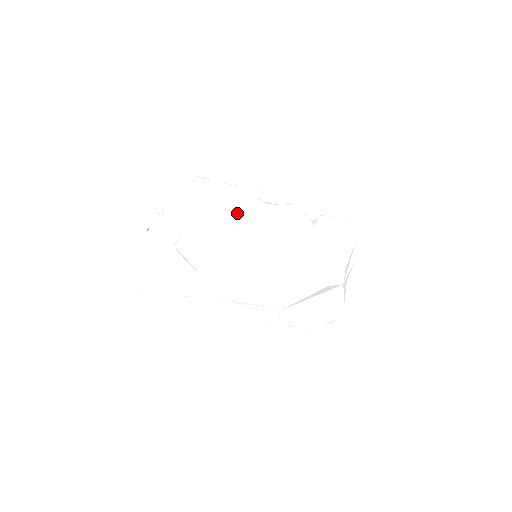
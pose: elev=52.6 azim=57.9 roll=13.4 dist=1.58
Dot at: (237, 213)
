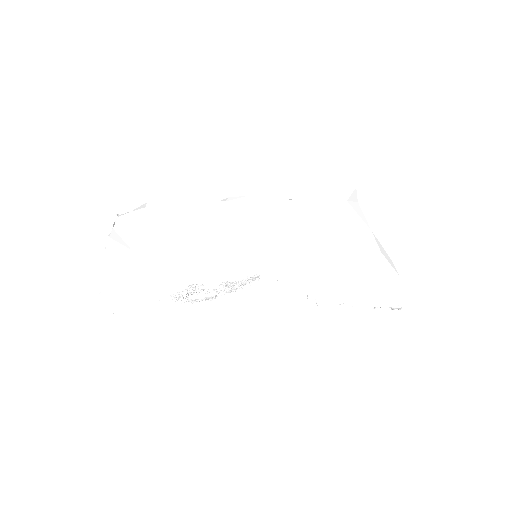
Dot at: occluded
